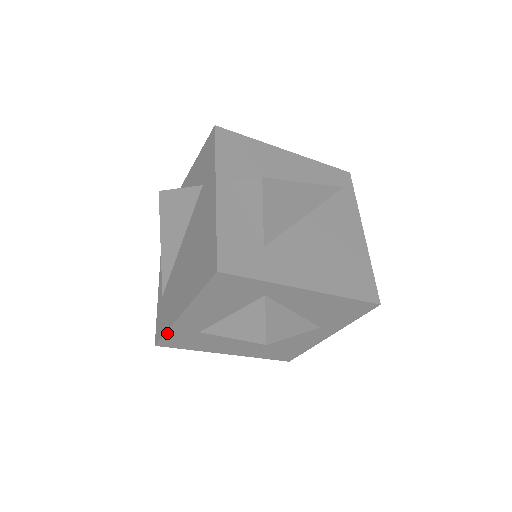
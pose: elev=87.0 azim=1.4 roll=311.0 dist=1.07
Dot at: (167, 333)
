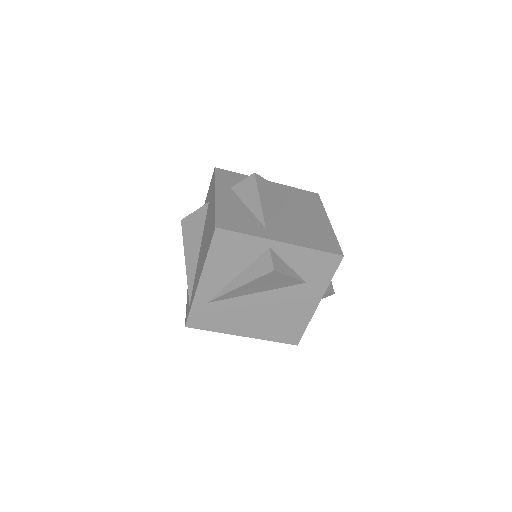
Dot at: (211, 330)
